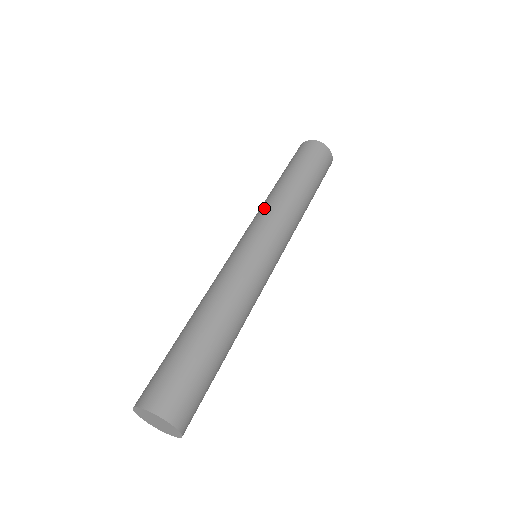
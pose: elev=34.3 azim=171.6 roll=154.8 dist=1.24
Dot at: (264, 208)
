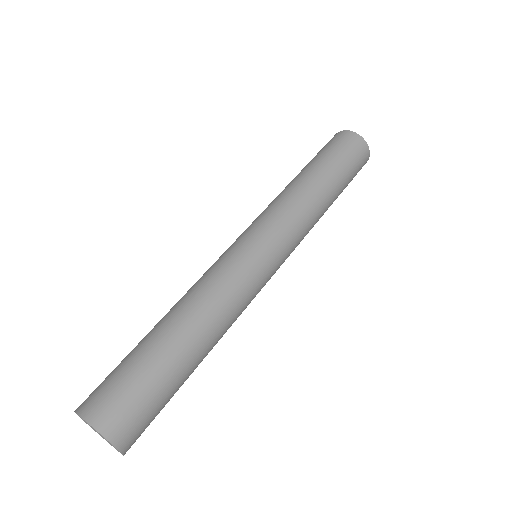
Dot at: (284, 203)
